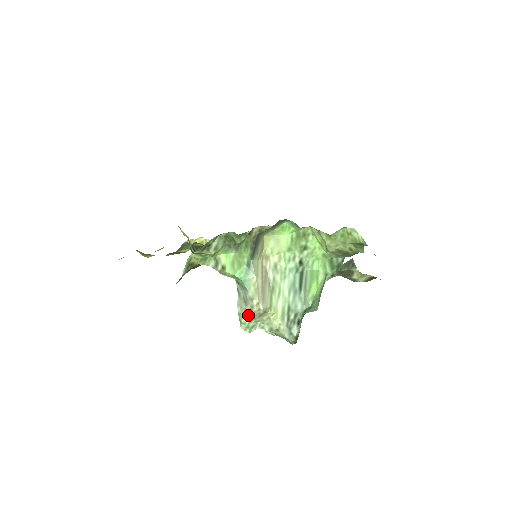
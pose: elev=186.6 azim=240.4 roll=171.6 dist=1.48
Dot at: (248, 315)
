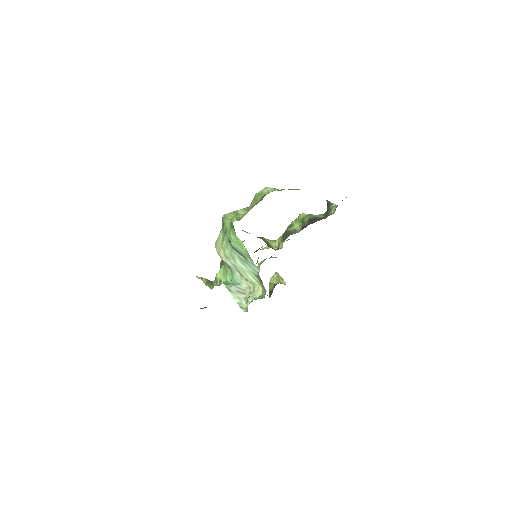
Dot at: occluded
